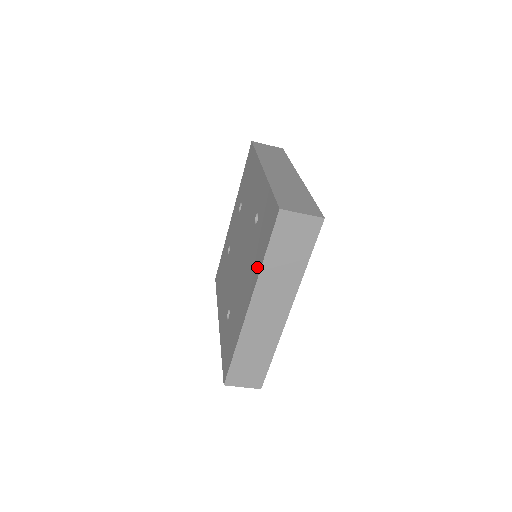
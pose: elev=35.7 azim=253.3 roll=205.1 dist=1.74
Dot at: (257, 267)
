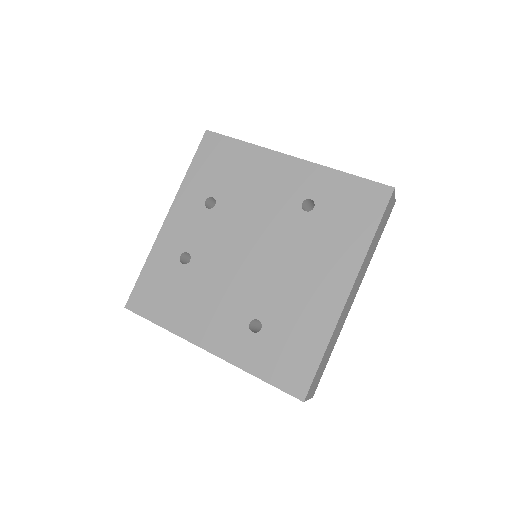
Dot at: (355, 249)
